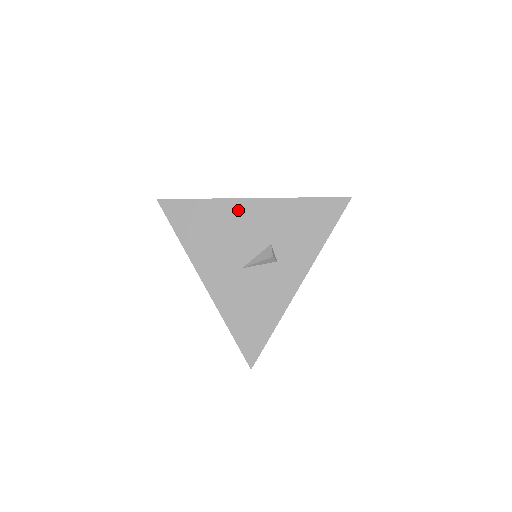
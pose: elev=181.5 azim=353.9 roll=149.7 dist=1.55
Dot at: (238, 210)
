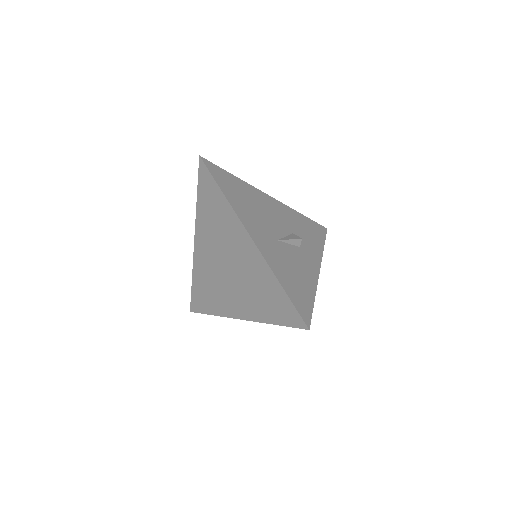
Dot at: (264, 199)
